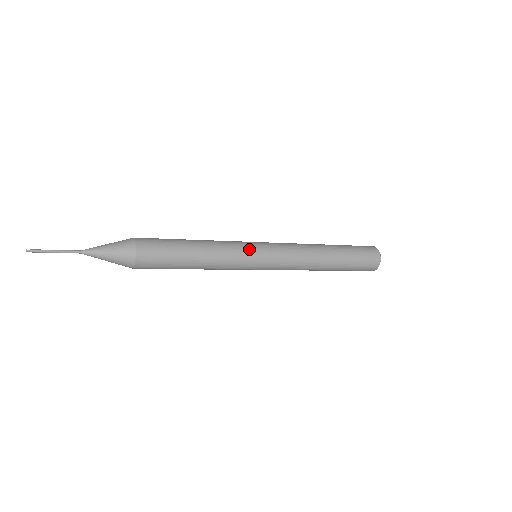
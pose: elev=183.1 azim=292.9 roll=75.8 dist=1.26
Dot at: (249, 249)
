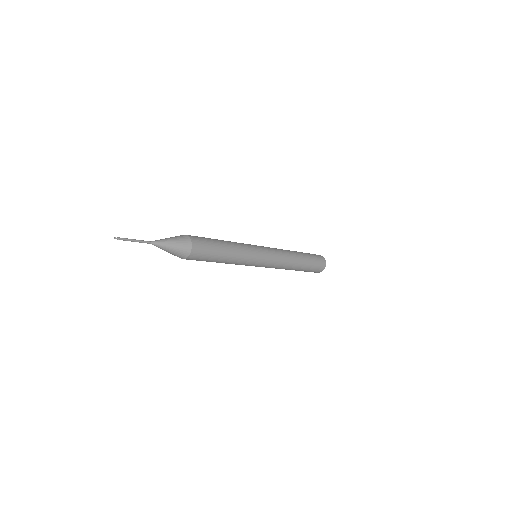
Dot at: (257, 253)
